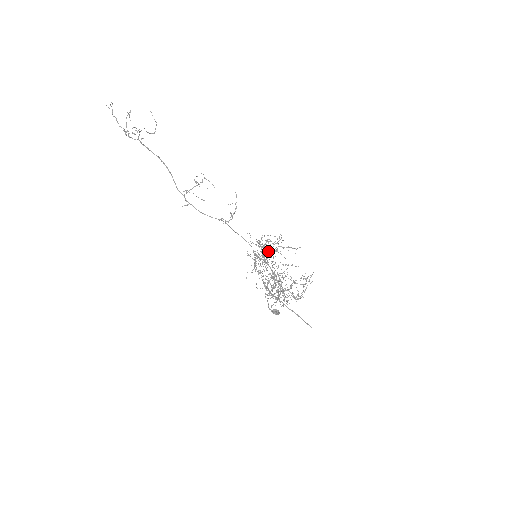
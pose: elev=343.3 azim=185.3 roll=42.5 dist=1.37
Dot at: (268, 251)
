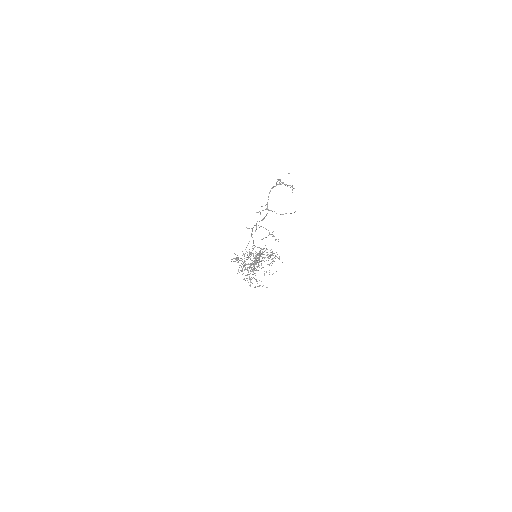
Dot at: occluded
